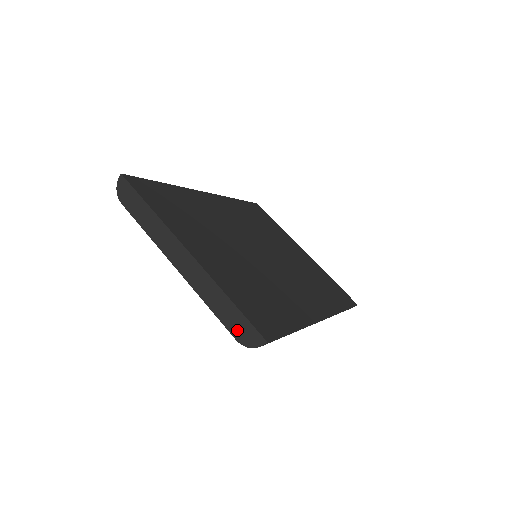
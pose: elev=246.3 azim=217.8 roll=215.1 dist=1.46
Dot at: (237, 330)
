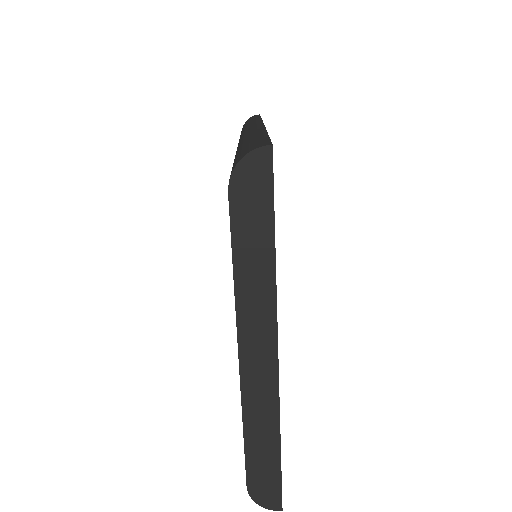
Dot at: (258, 480)
